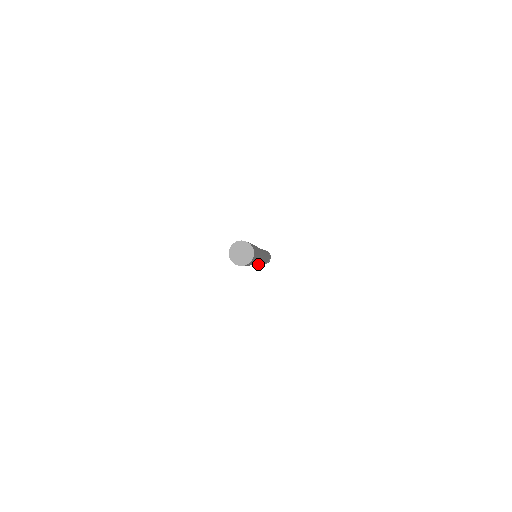
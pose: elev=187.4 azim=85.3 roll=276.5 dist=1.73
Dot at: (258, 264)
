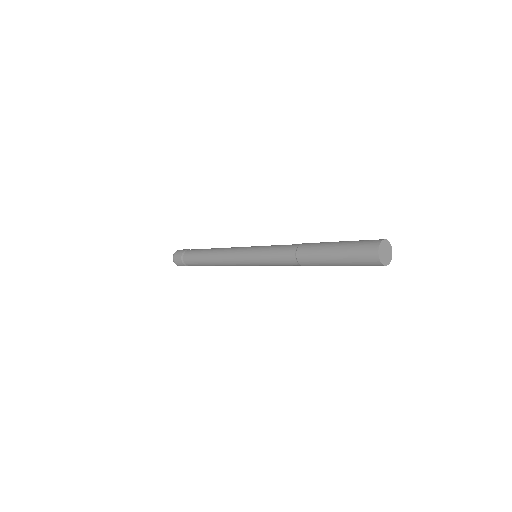
Dot at: (242, 265)
